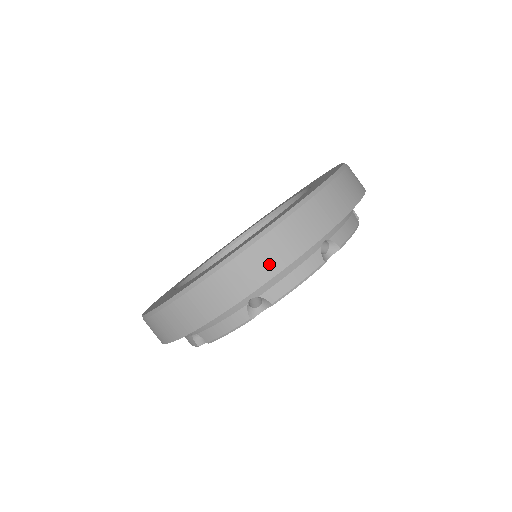
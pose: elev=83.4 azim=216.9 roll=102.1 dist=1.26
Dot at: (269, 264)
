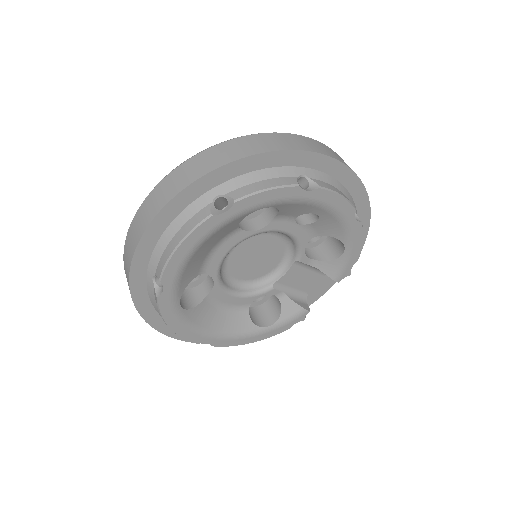
Dot at: (331, 154)
